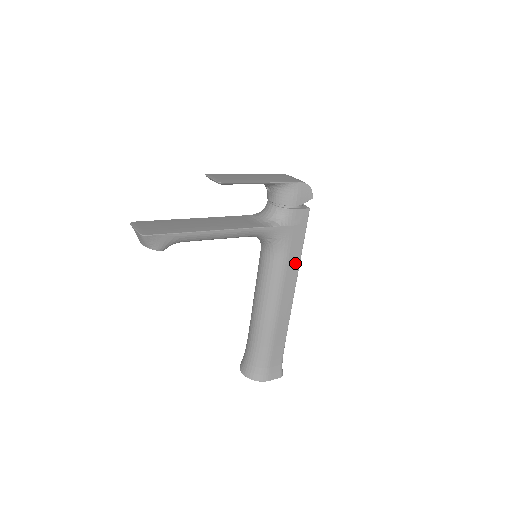
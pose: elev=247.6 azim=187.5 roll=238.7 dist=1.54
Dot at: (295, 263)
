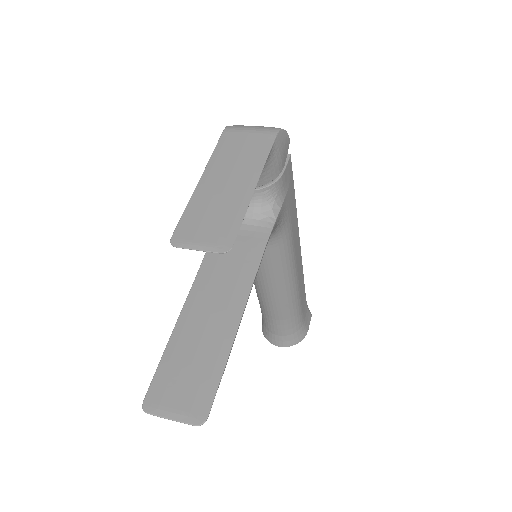
Dot at: (295, 223)
